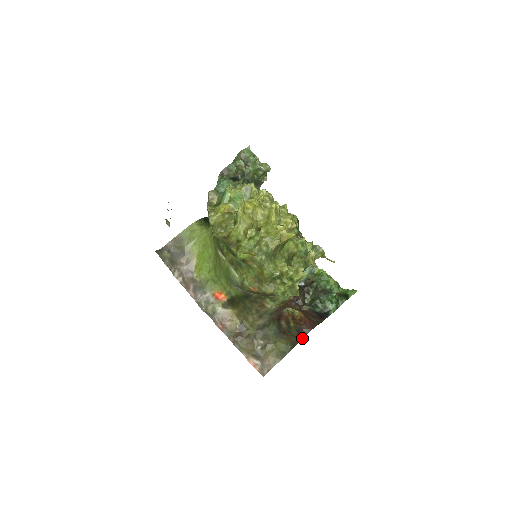
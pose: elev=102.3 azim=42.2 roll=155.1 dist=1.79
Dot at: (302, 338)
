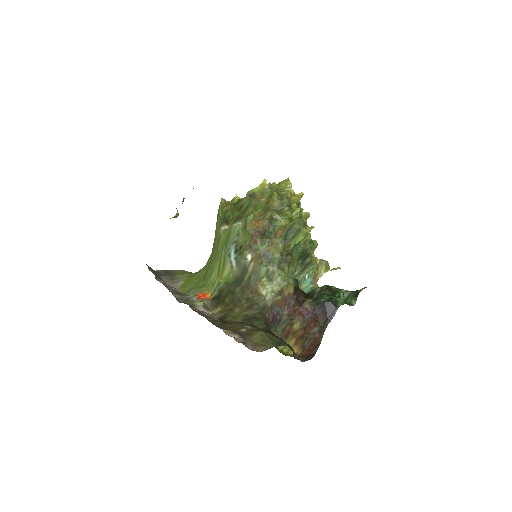
Dot at: occluded
